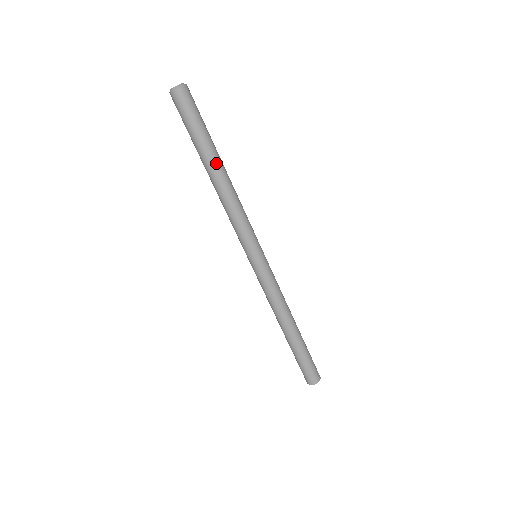
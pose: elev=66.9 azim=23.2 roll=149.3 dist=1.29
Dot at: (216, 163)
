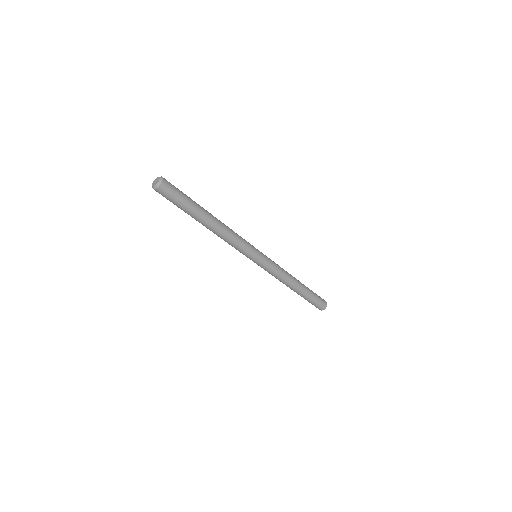
Dot at: (205, 219)
